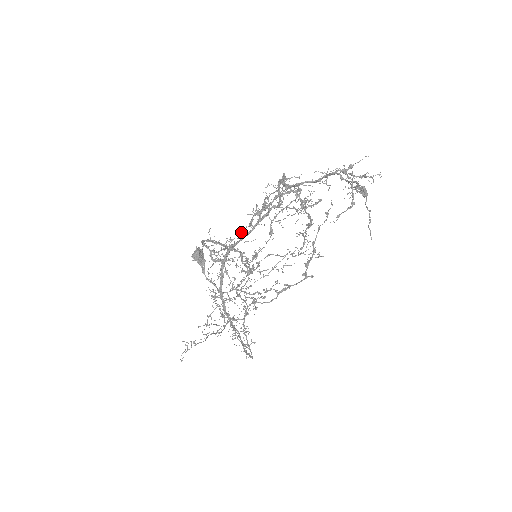
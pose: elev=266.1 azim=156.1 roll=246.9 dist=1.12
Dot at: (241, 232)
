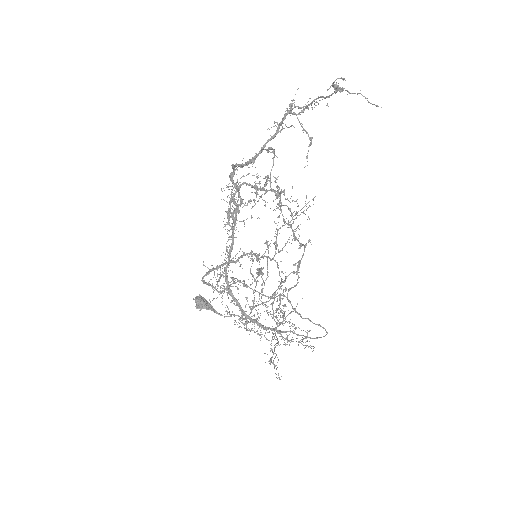
Dot at: (228, 247)
